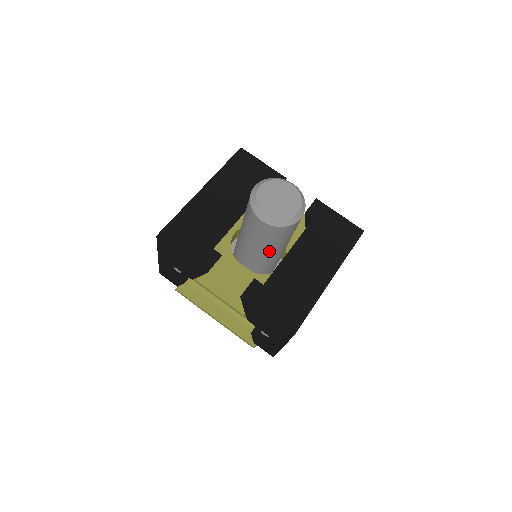
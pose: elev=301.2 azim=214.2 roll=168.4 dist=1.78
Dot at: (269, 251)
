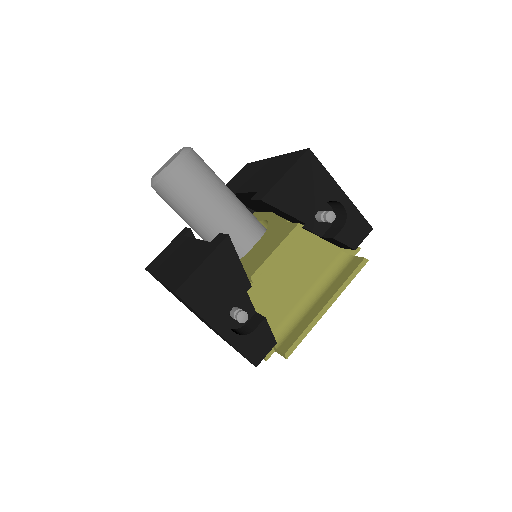
Dot at: (228, 195)
